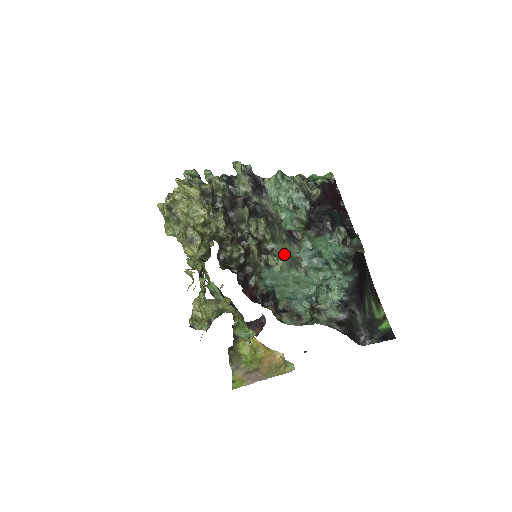
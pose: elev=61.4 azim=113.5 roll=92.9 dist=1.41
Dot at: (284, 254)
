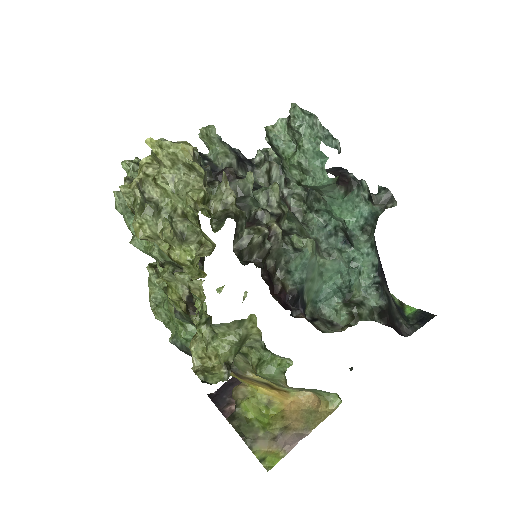
Dot at: (303, 235)
